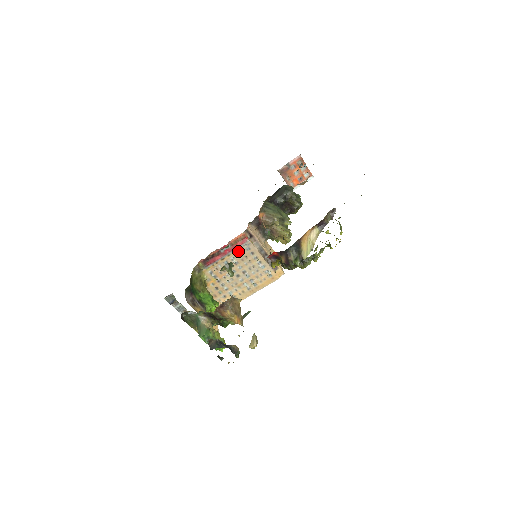
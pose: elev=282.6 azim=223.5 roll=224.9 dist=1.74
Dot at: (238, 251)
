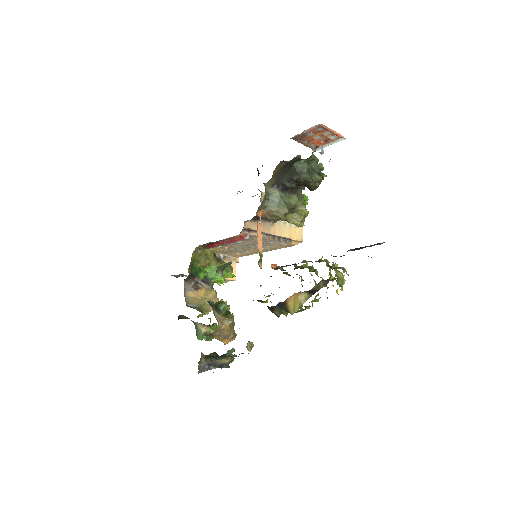
Dot at: occluded
